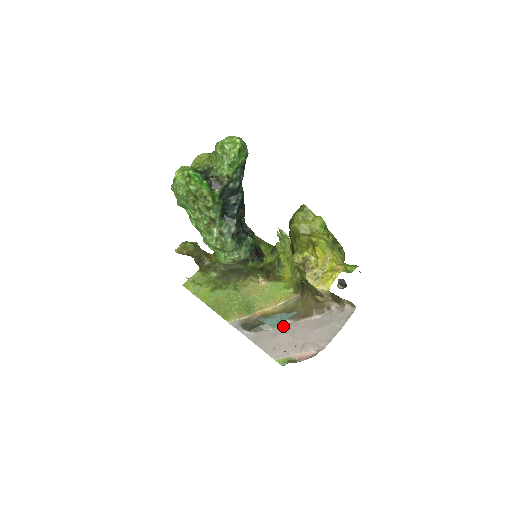
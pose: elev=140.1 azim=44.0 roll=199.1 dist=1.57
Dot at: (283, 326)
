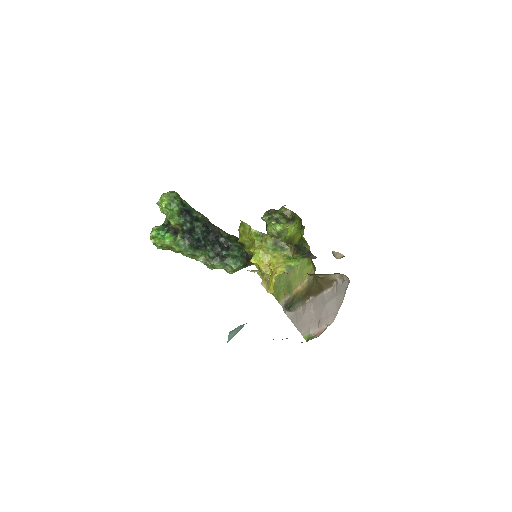
Dot at: (307, 303)
